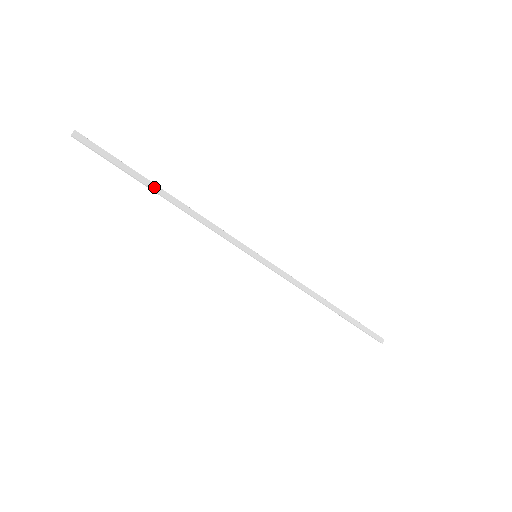
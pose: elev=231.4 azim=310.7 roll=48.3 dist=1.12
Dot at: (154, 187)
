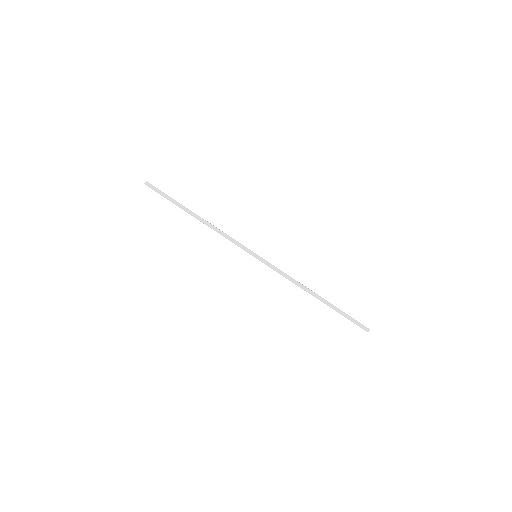
Dot at: (188, 211)
